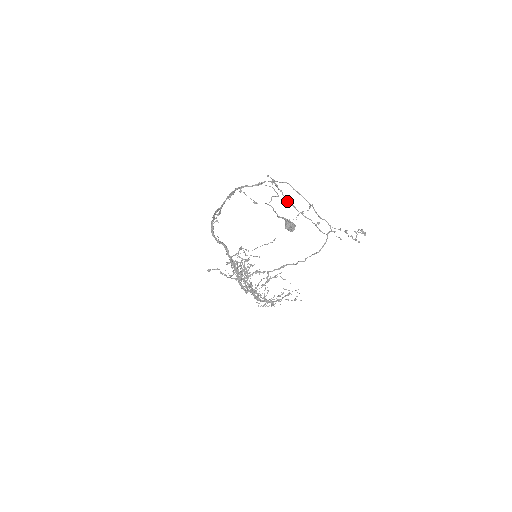
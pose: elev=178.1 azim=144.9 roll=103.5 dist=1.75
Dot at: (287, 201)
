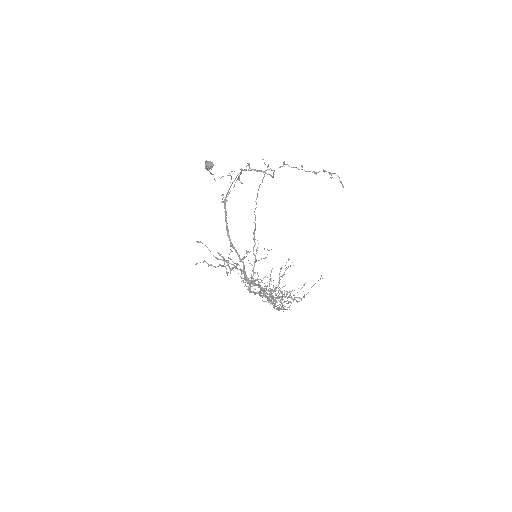
Dot at: occluded
